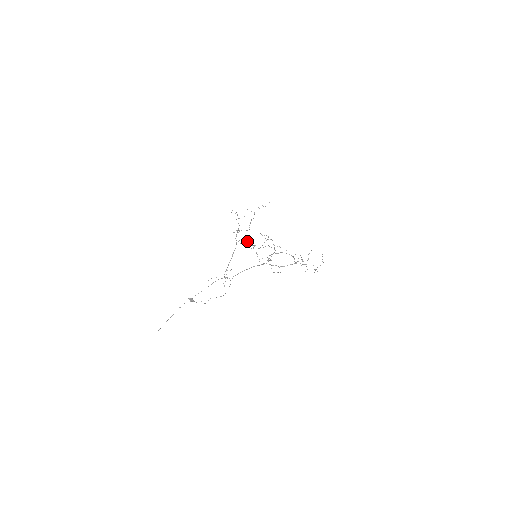
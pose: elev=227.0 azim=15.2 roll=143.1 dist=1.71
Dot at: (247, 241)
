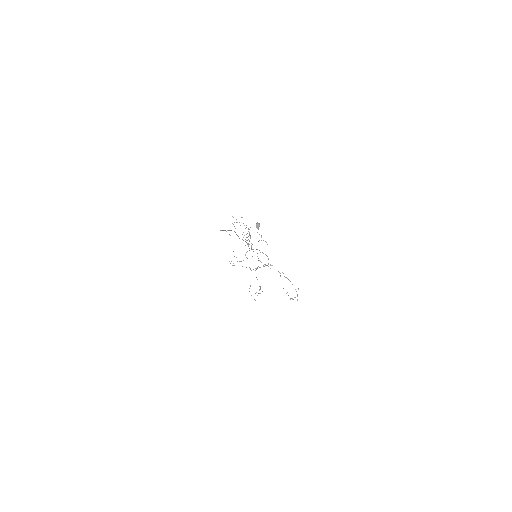
Dot at: occluded
